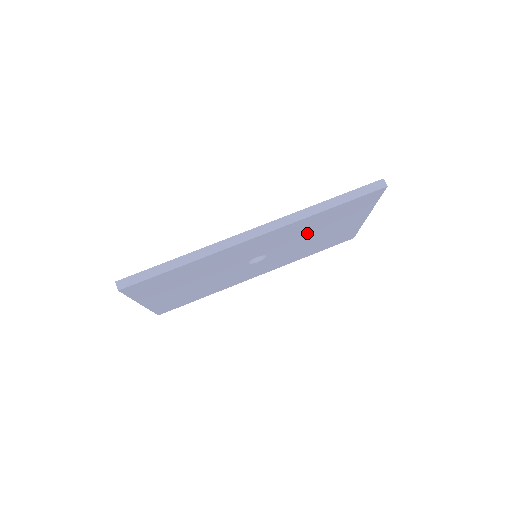
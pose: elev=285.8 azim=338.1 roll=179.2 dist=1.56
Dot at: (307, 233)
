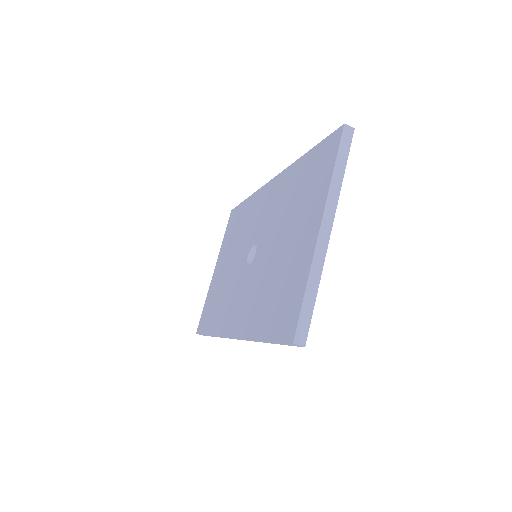
Dot at: occluded
